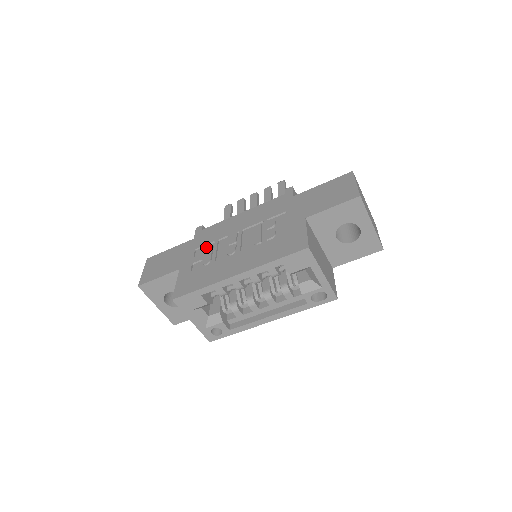
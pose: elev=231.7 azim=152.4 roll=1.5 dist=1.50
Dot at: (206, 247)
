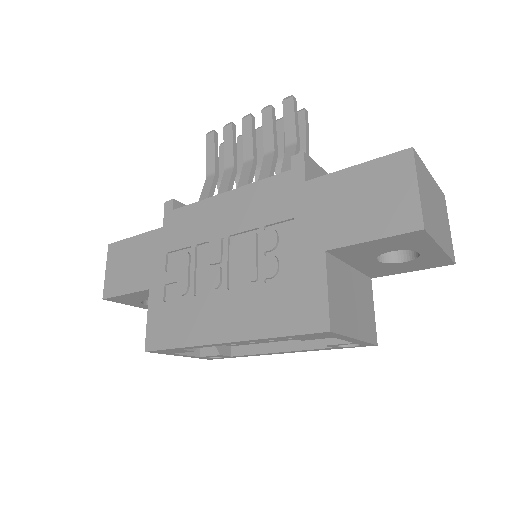
Dot at: (180, 256)
